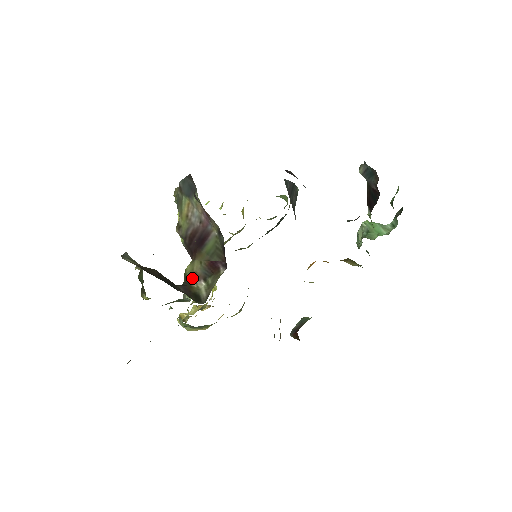
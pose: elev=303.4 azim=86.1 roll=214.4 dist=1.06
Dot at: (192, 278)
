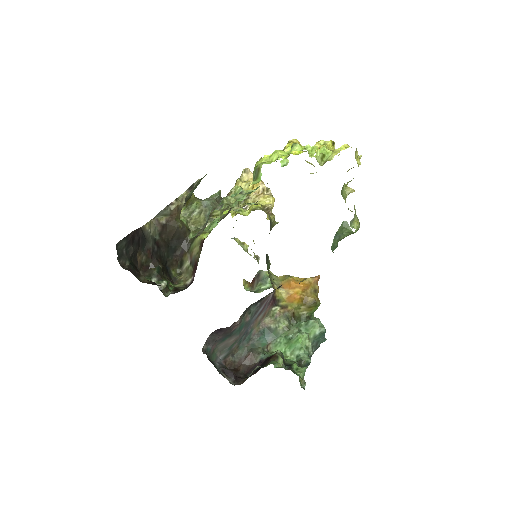
Dot at: (190, 251)
